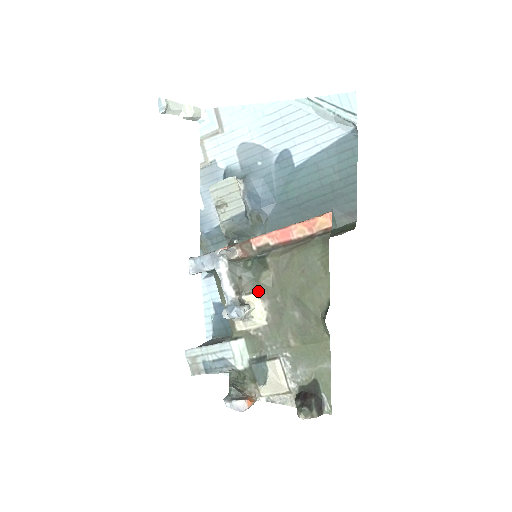
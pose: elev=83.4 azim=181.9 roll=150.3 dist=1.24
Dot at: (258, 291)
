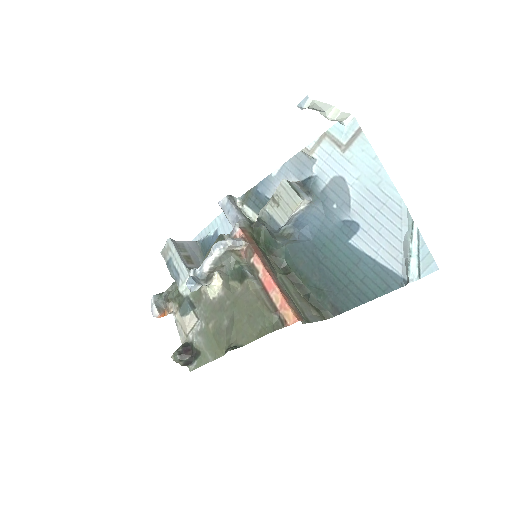
Dot at: (225, 283)
